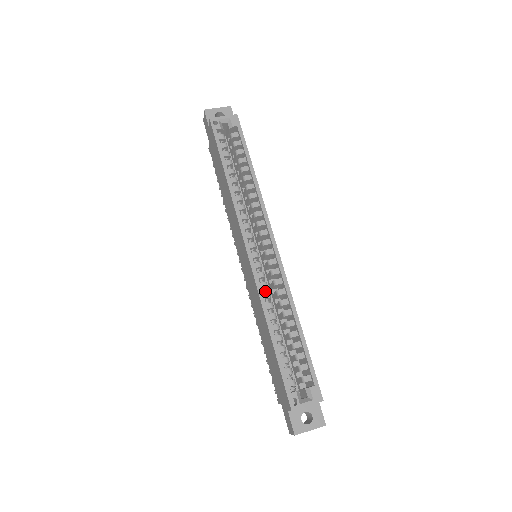
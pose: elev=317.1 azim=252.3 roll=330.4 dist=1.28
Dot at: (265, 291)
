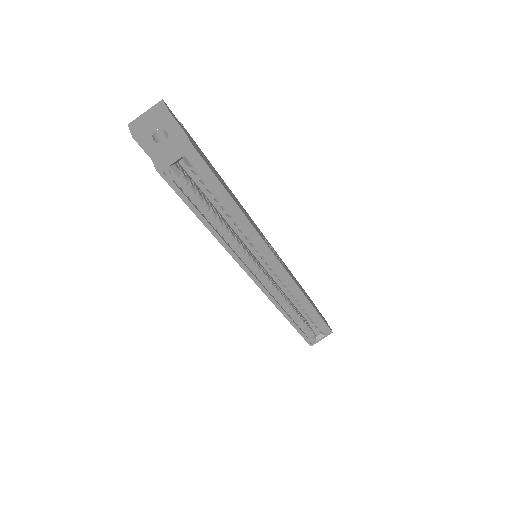
Dot at: (276, 294)
